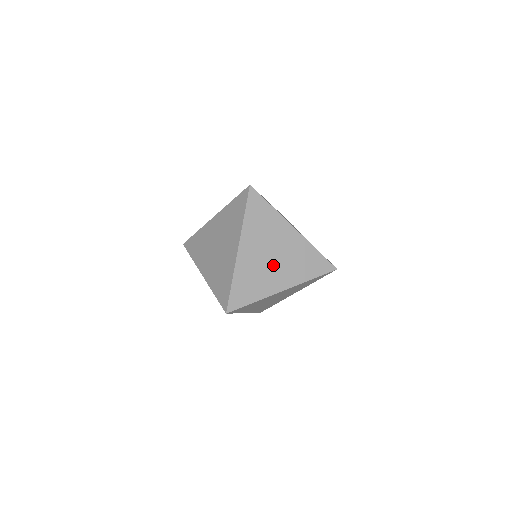
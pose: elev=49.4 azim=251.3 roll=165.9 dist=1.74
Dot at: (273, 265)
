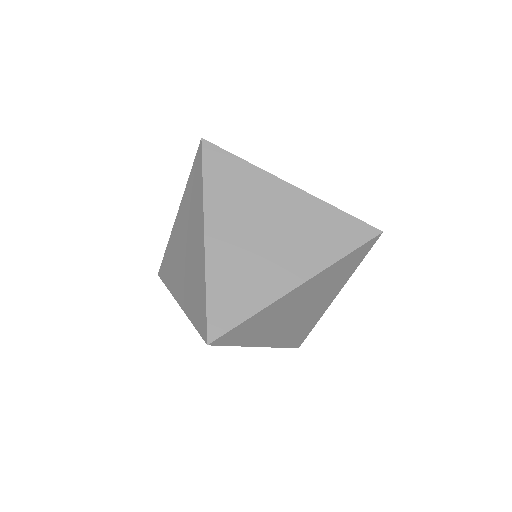
Dot at: (270, 248)
